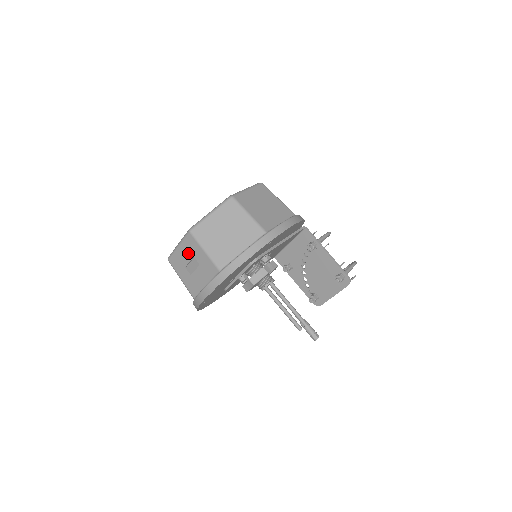
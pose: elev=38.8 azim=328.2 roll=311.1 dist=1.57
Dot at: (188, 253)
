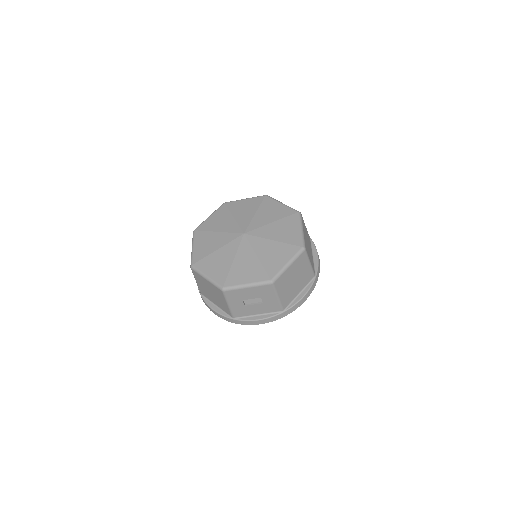
Dot at: (256, 294)
